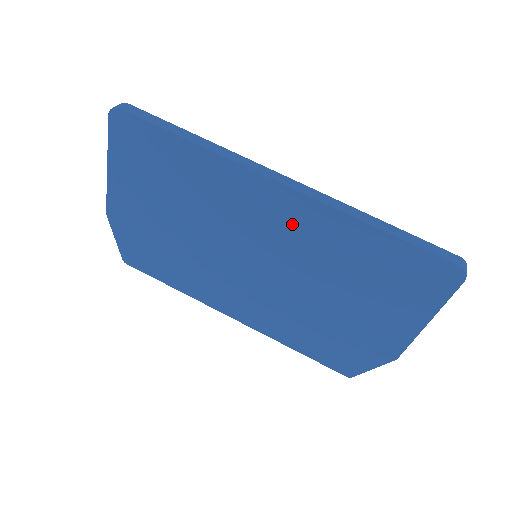
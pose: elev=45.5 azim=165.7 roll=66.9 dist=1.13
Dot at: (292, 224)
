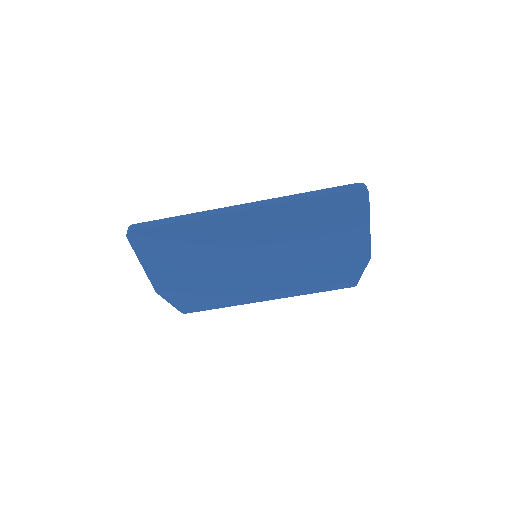
Dot at: (263, 226)
